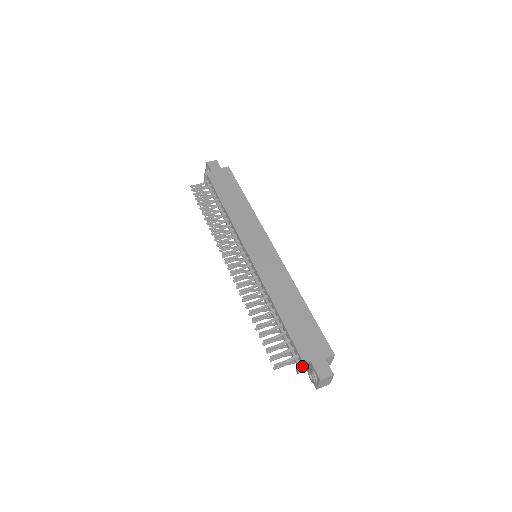
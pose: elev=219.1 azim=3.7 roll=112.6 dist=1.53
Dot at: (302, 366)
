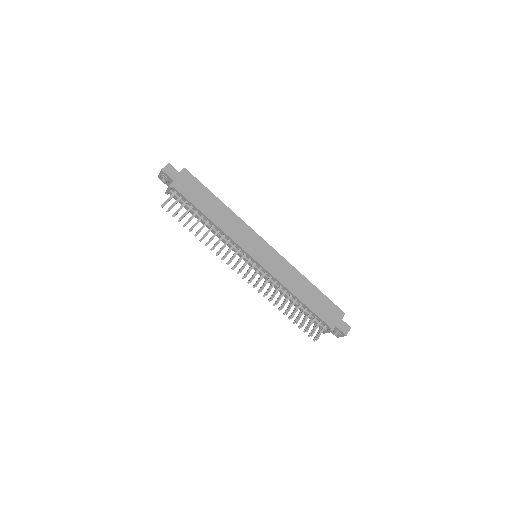
Dot at: (330, 331)
